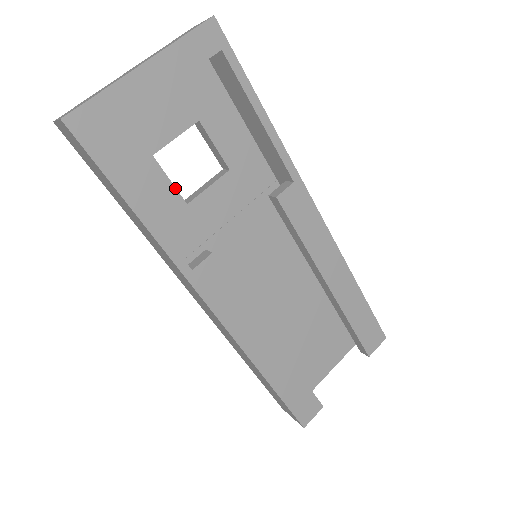
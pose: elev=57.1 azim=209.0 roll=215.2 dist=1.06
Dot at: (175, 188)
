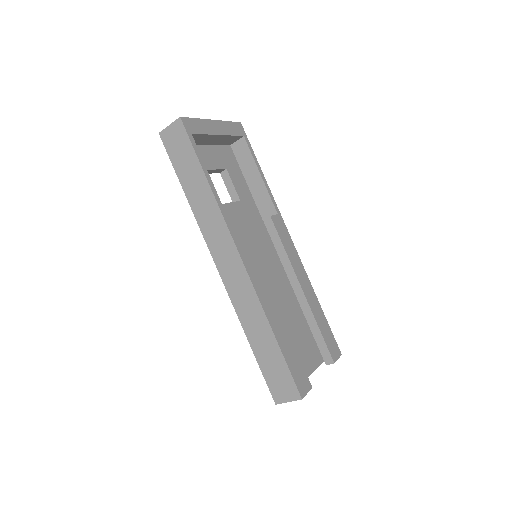
Dot at: occluded
